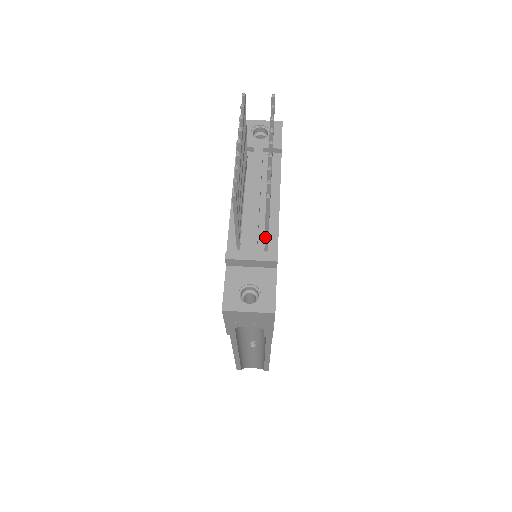
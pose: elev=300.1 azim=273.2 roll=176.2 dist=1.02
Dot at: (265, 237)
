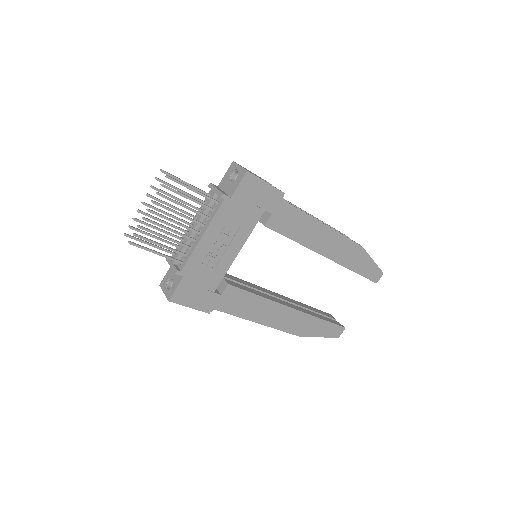
Dot at: (167, 257)
